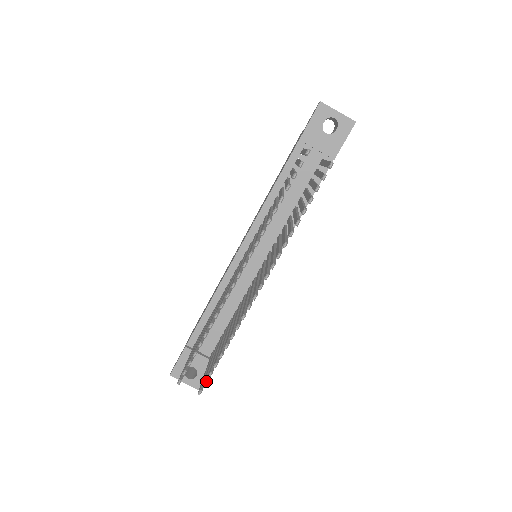
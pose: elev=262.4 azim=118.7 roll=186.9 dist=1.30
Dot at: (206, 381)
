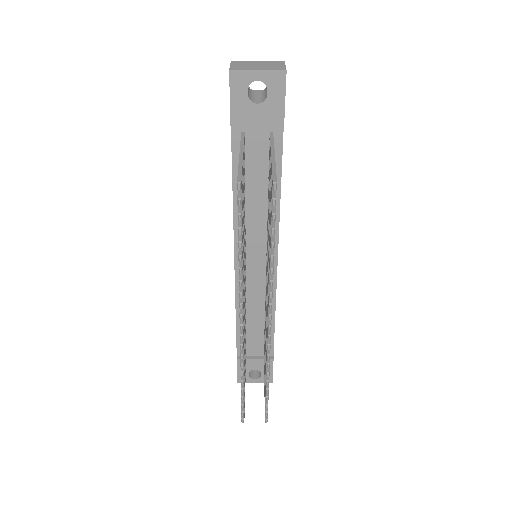
Dot at: (266, 411)
